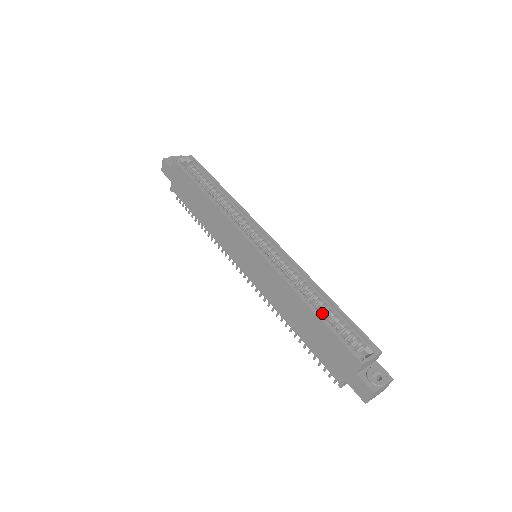
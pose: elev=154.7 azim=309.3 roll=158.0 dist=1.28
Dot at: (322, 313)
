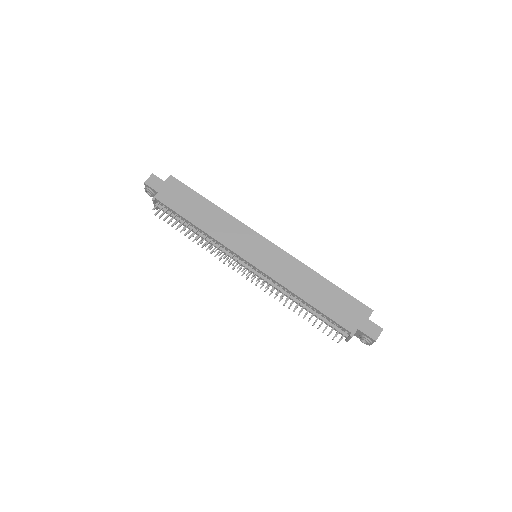
Dot at: occluded
